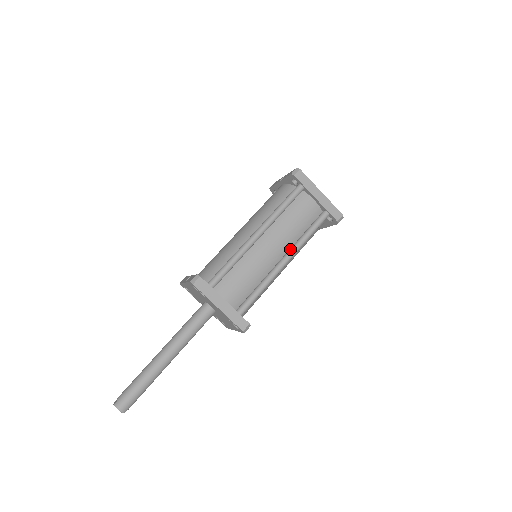
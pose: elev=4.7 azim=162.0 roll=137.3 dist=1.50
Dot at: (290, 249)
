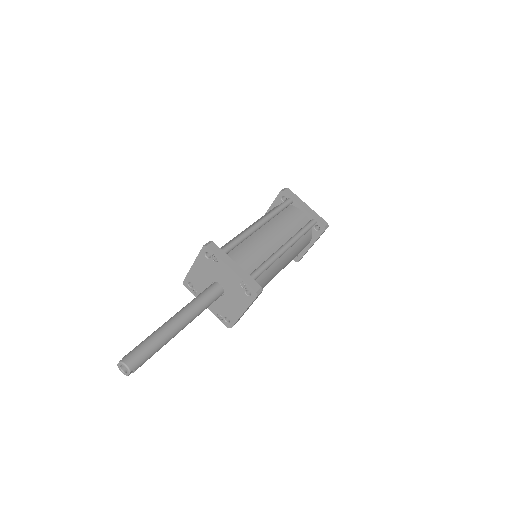
Dot at: (289, 239)
